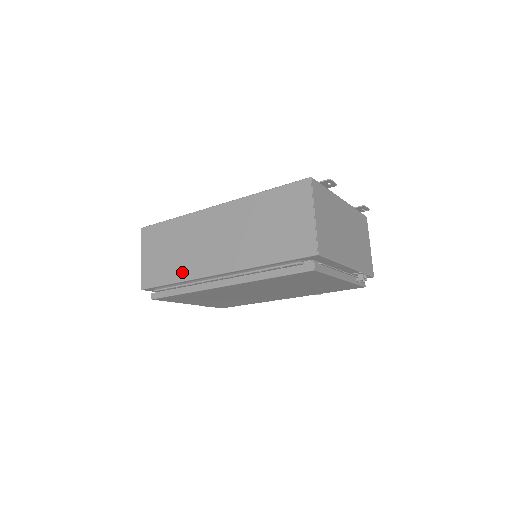
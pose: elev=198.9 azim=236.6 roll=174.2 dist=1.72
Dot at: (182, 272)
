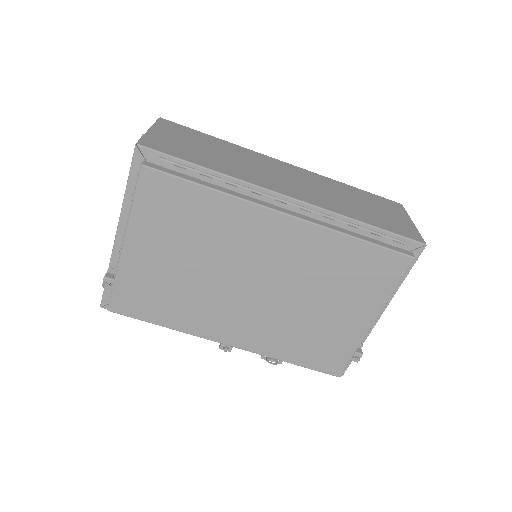
Dot at: (227, 169)
